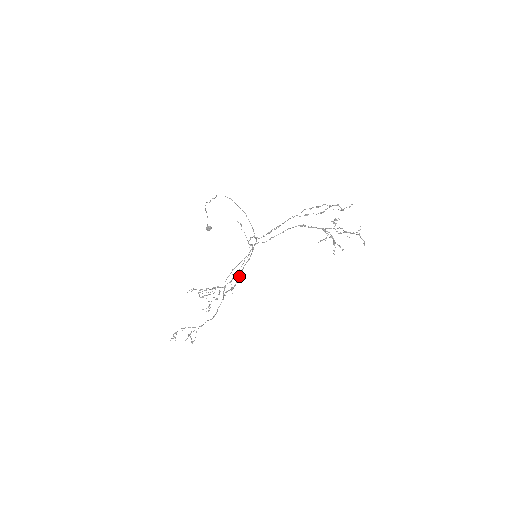
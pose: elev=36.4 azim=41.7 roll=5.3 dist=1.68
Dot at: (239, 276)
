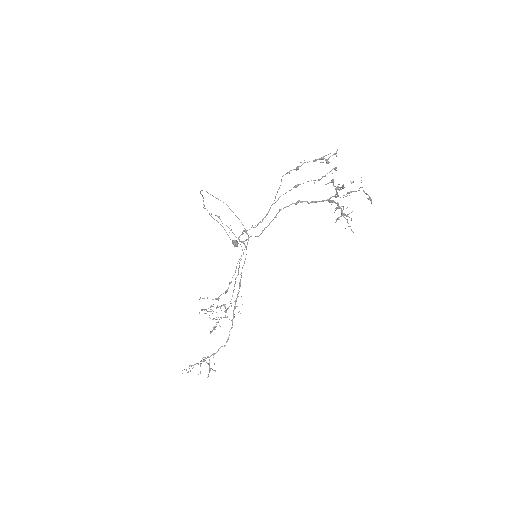
Dot at: (239, 284)
